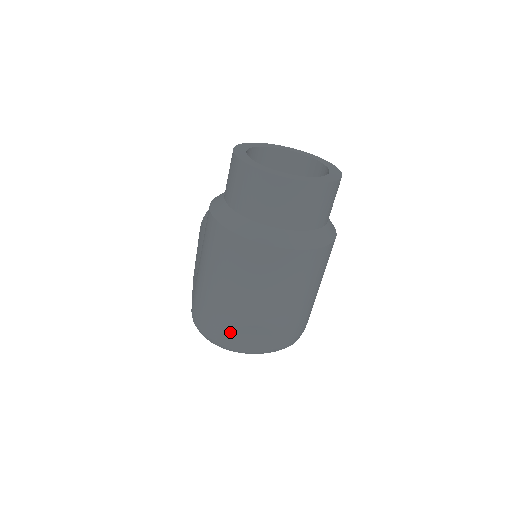
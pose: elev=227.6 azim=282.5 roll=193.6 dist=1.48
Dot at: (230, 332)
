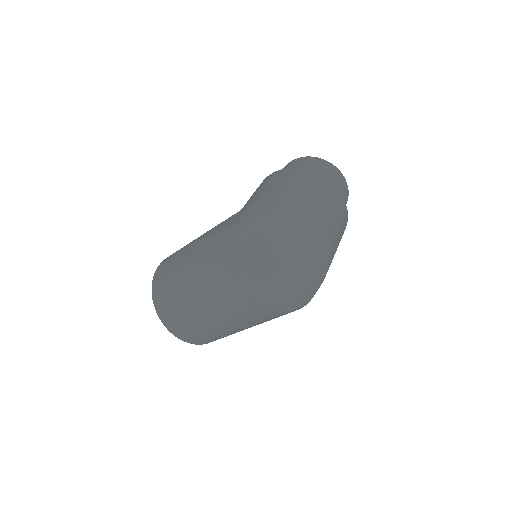
Dot at: (289, 230)
